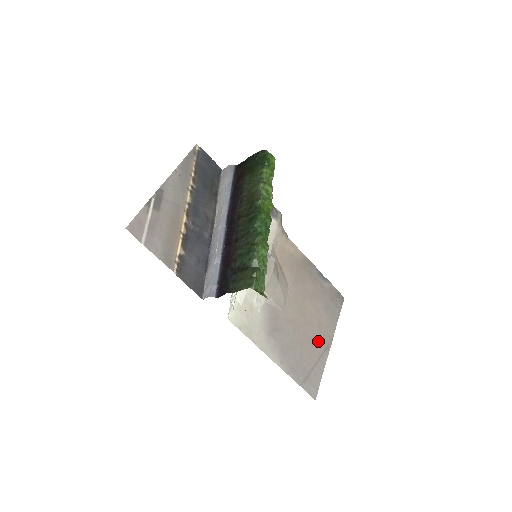
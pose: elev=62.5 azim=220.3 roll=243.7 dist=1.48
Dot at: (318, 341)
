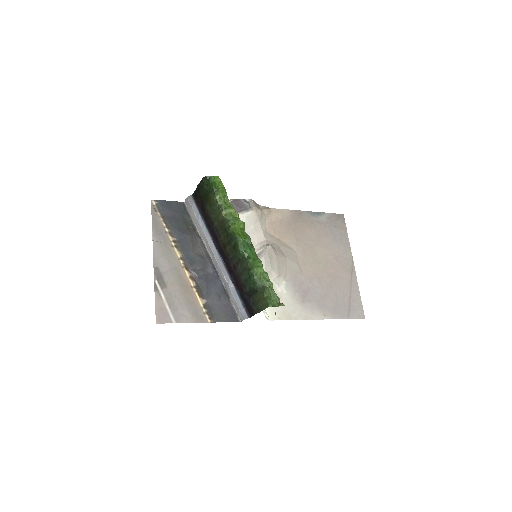
Dot at: (342, 272)
